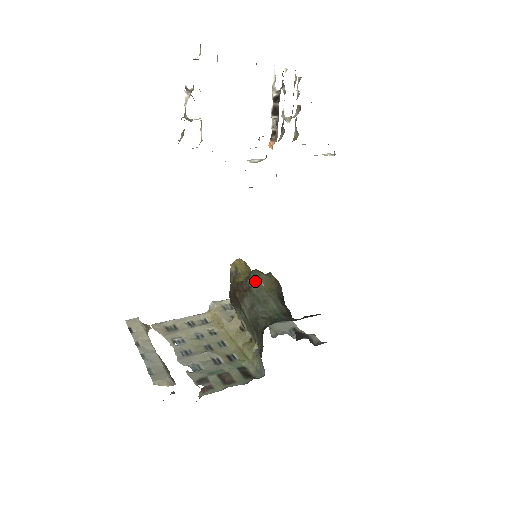
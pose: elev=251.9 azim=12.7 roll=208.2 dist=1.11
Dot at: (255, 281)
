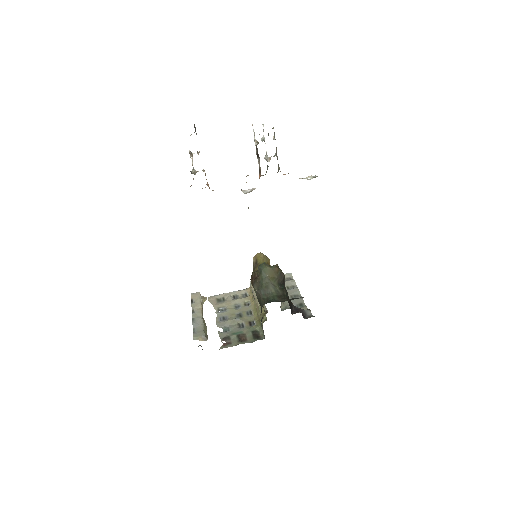
Dot at: (261, 272)
